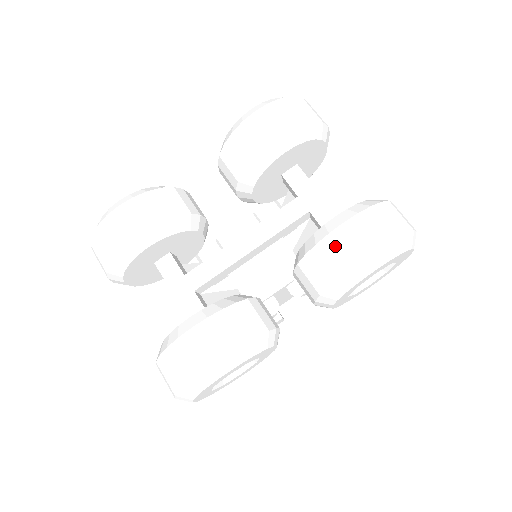
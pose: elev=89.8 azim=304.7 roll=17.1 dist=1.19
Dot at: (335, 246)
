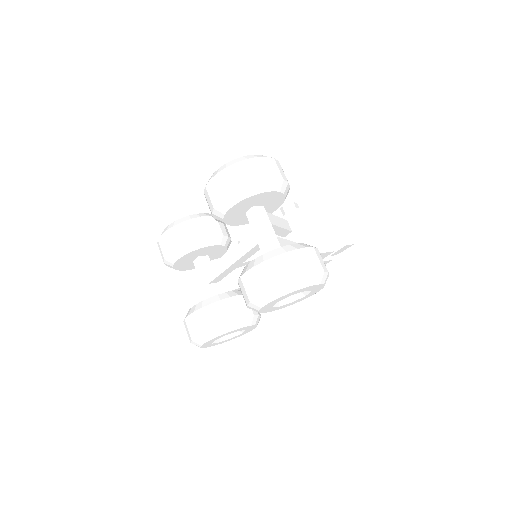
Dot at: (243, 286)
